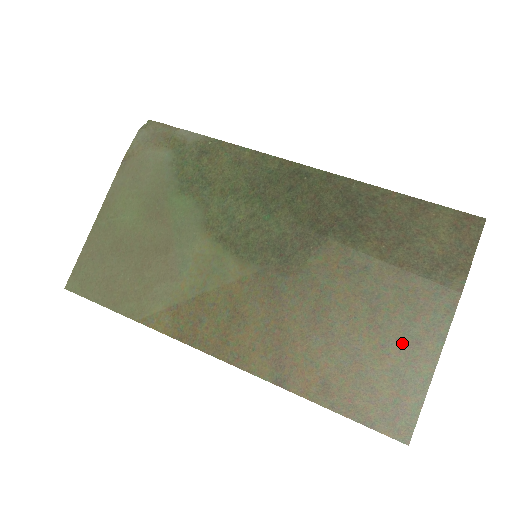
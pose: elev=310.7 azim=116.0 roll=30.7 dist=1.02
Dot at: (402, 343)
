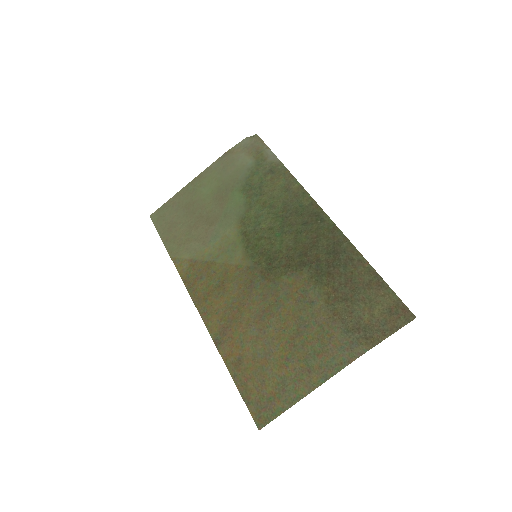
Dot at: (300, 365)
